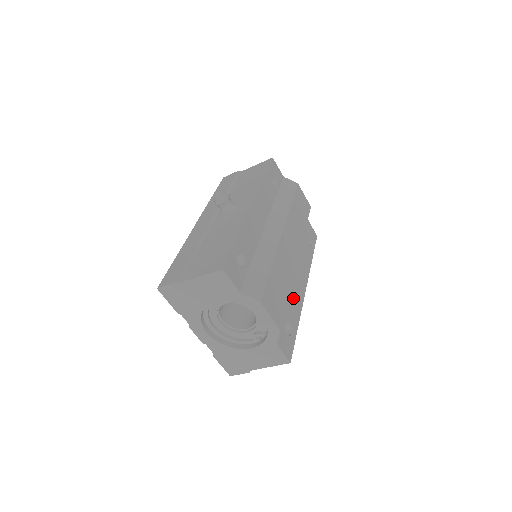
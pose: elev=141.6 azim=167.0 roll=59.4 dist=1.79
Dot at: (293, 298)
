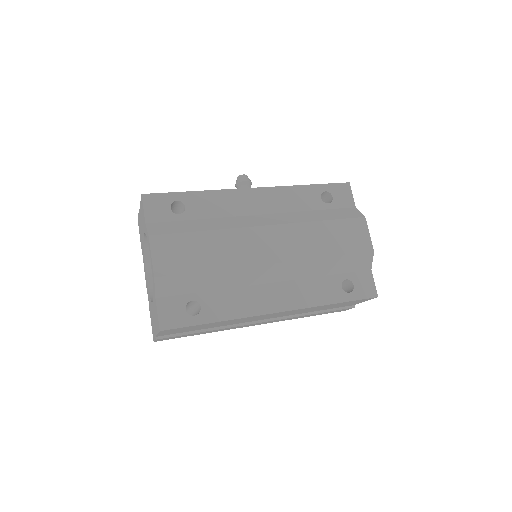
Dot at: (238, 297)
